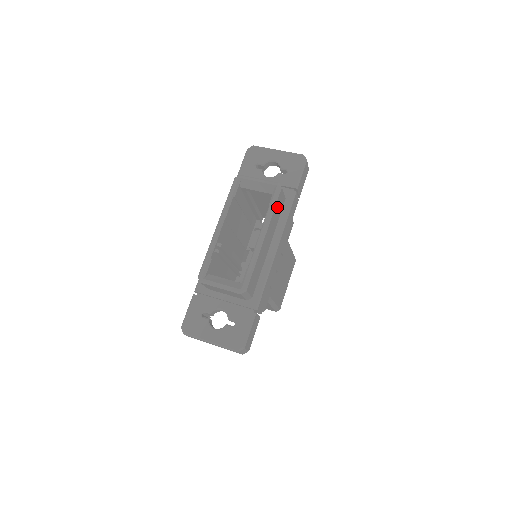
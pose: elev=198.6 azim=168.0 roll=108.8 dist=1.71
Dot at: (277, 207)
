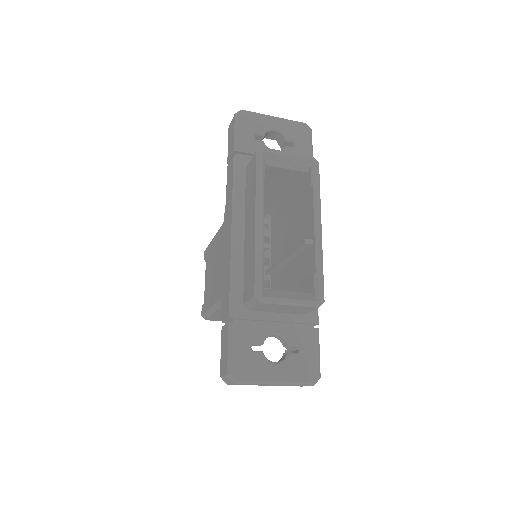
Dot at: occluded
